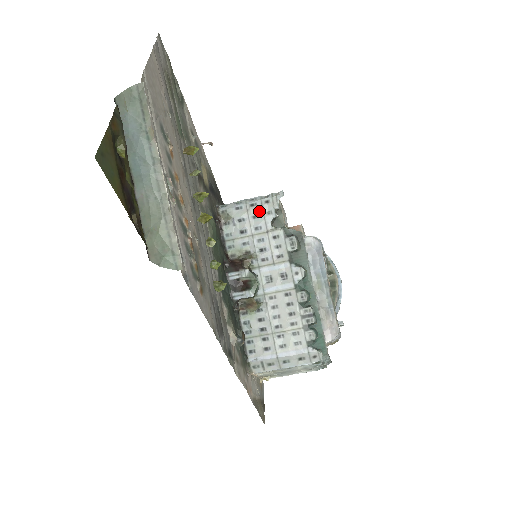
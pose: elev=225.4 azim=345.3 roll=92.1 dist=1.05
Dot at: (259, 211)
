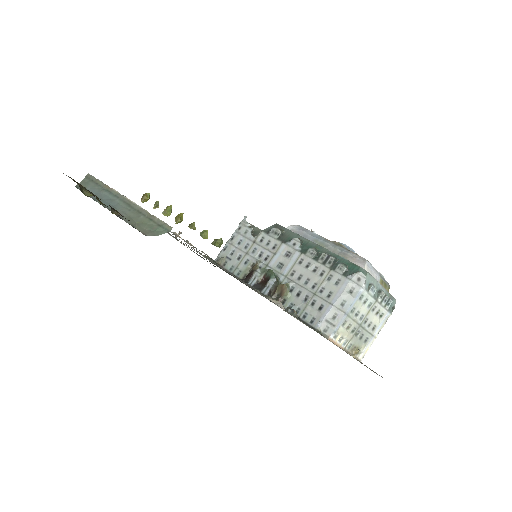
Dot at: (239, 237)
